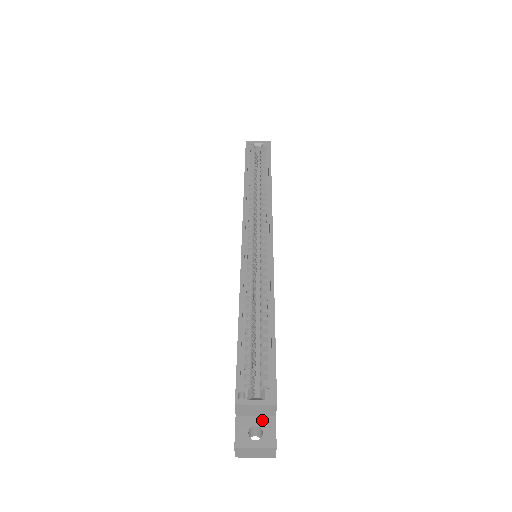
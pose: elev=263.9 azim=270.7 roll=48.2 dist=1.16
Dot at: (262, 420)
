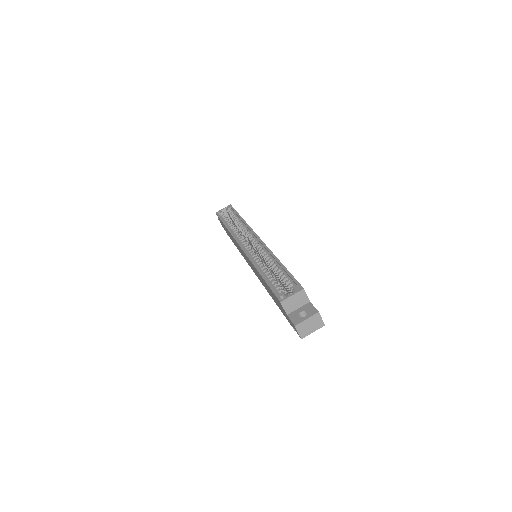
Dot at: (303, 308)
